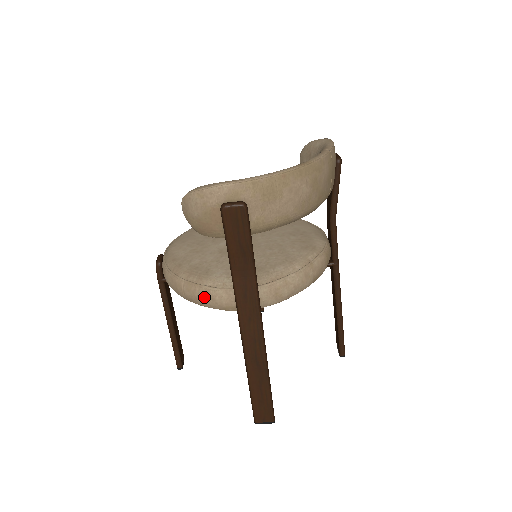
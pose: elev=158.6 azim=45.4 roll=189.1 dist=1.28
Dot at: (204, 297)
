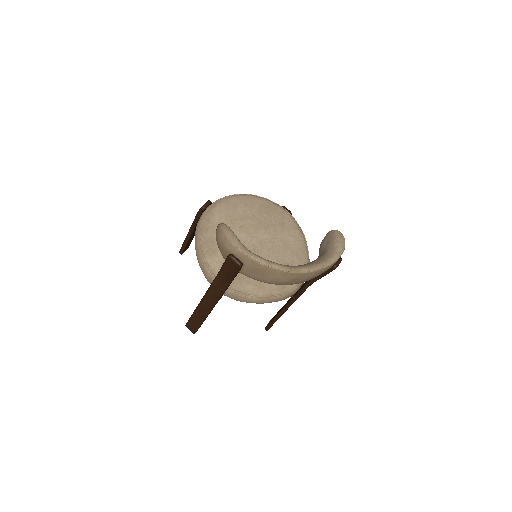
Dot at: (201, 263)
